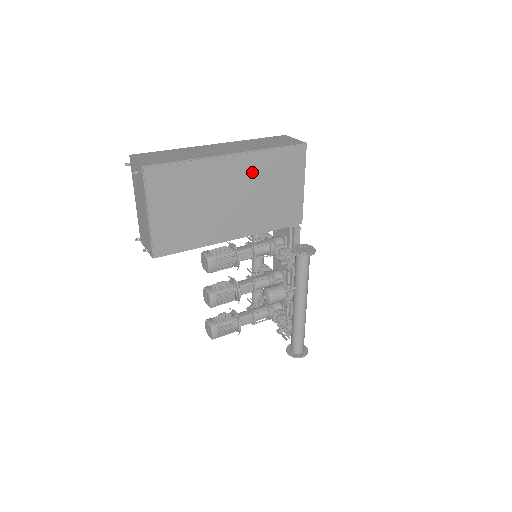
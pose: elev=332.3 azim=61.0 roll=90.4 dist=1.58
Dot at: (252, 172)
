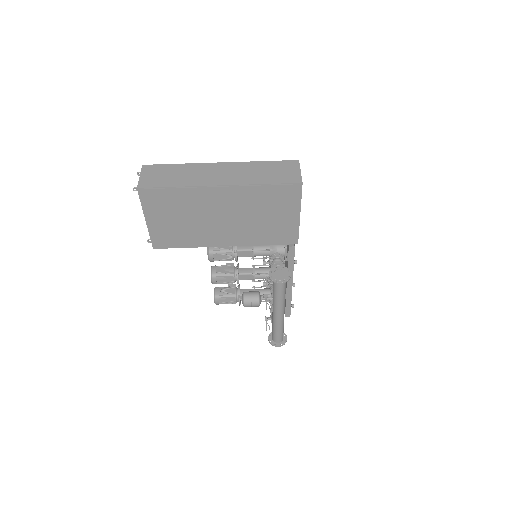
Dot at: (241, 201)
